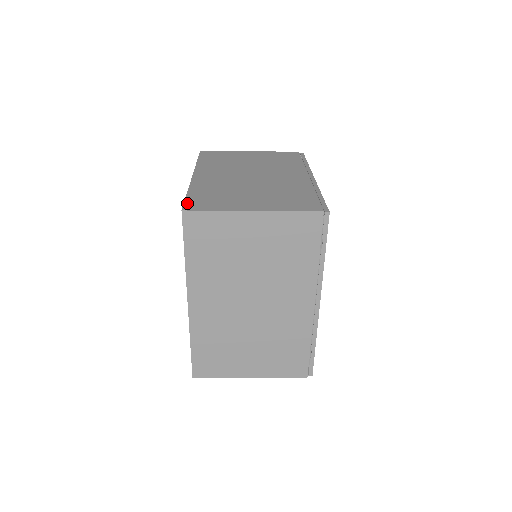
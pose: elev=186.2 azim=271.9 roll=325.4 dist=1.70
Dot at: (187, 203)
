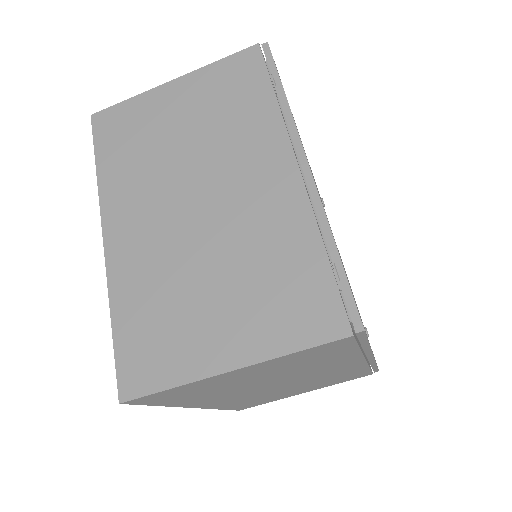
Dot at: occluded
